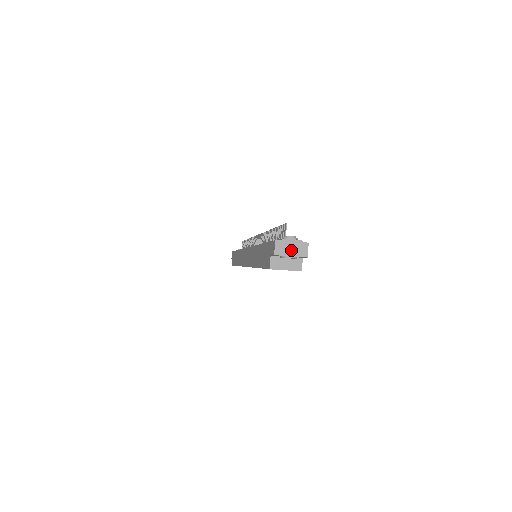
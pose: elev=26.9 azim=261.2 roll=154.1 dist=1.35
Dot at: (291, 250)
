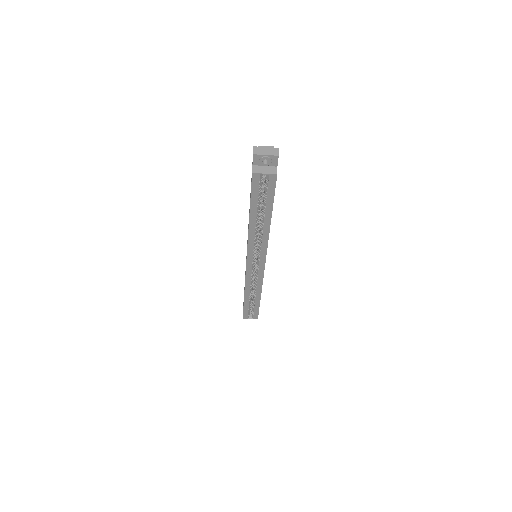
Dot at: (266, 152)
